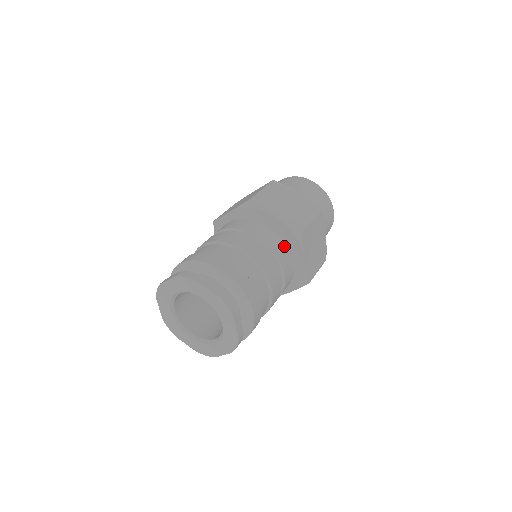
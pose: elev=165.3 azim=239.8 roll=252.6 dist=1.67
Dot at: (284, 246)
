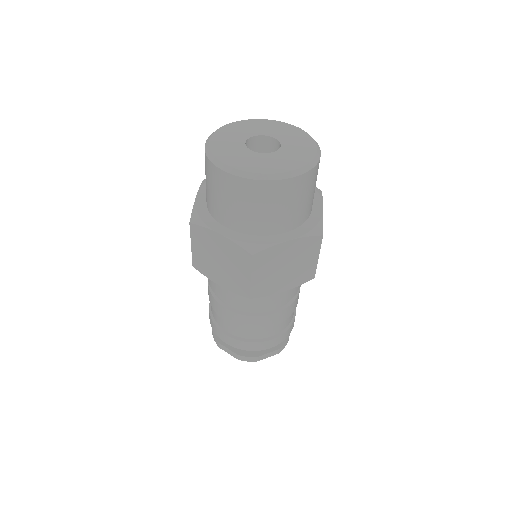
Dot at: occluded
